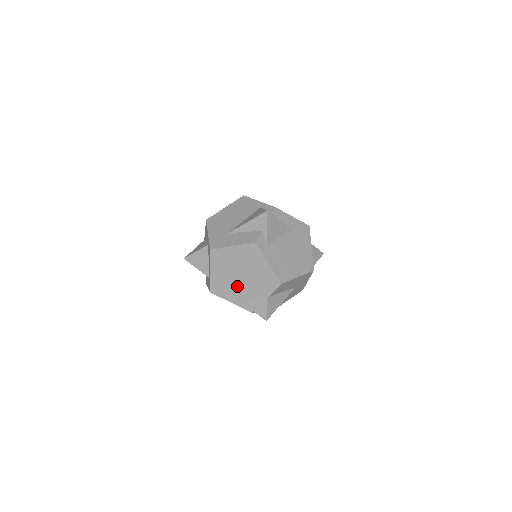
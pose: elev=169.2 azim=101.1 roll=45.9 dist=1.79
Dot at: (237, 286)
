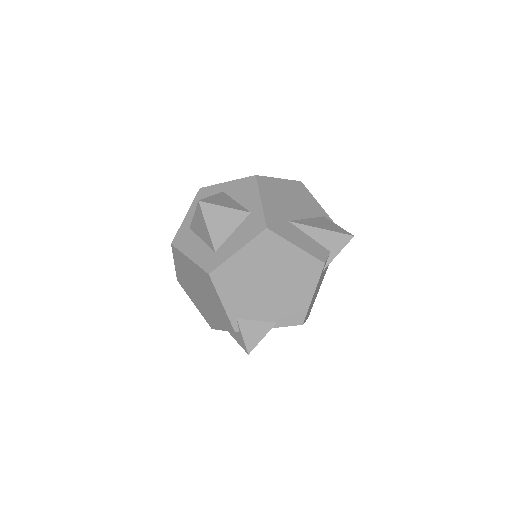
Dot at: (251, 292)
